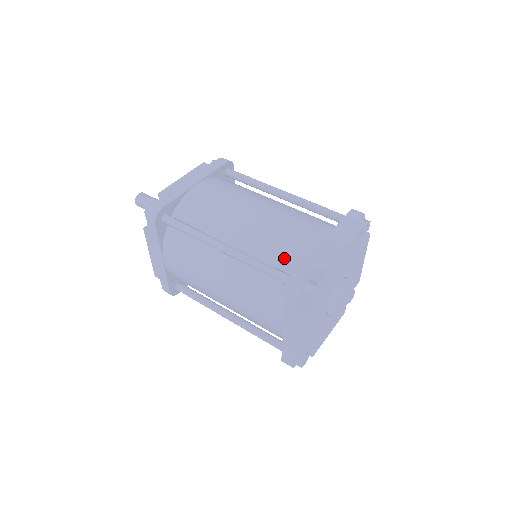
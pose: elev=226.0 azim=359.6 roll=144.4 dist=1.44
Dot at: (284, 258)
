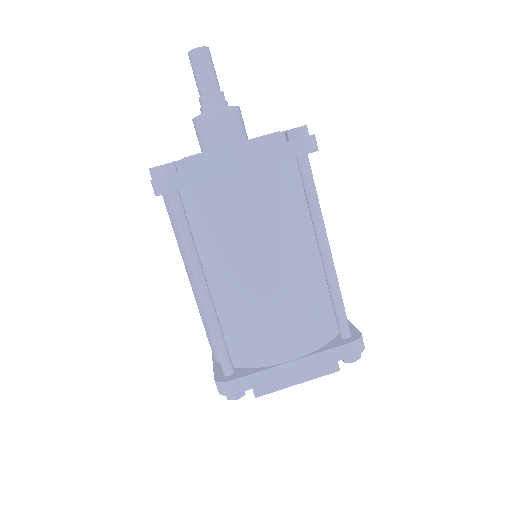
Dot at: (244, 345)
